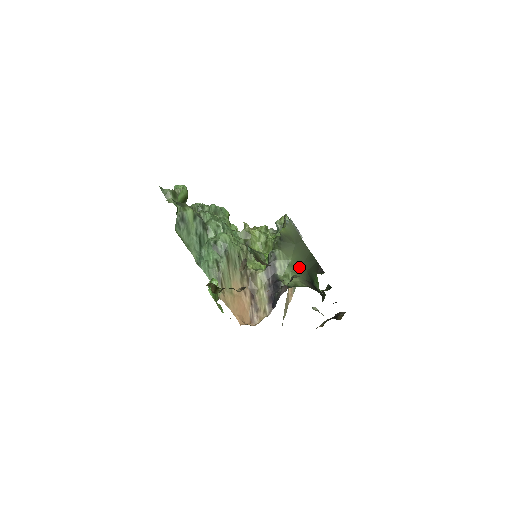
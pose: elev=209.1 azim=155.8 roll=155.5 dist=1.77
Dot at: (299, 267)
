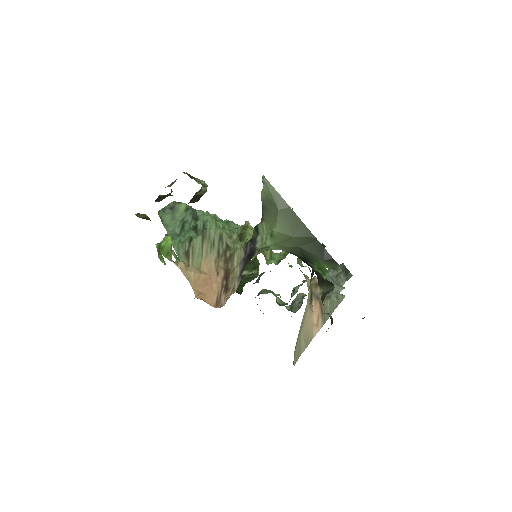
Dot at: (286, 240)
